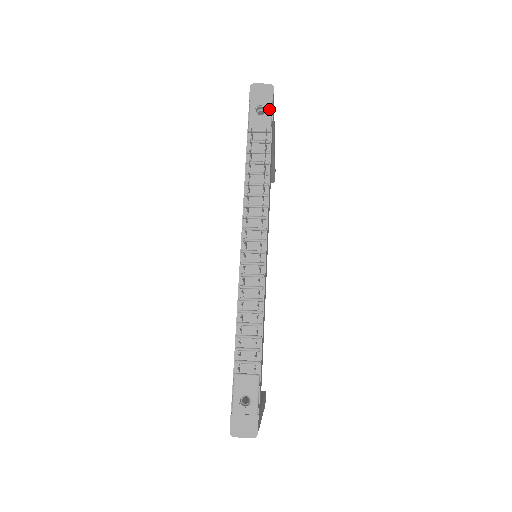
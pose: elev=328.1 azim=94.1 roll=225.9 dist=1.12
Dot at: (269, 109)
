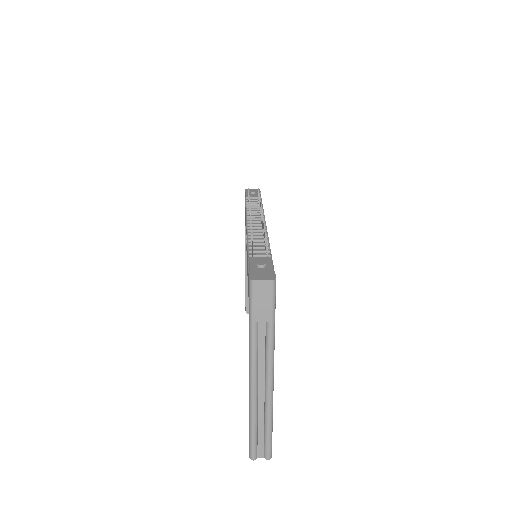
Dot at: occluded
